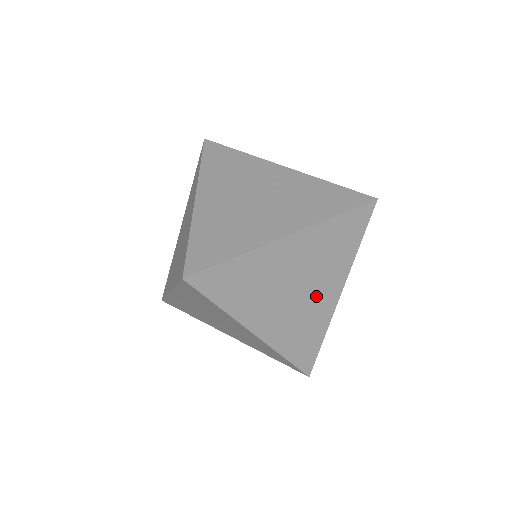
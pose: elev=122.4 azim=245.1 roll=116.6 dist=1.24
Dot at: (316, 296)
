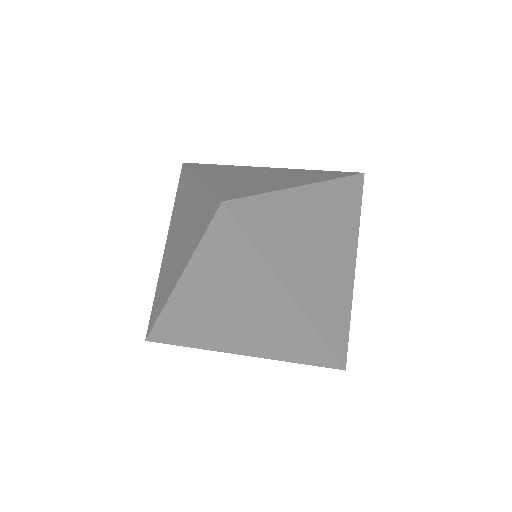
Dot at: (336, 263)
